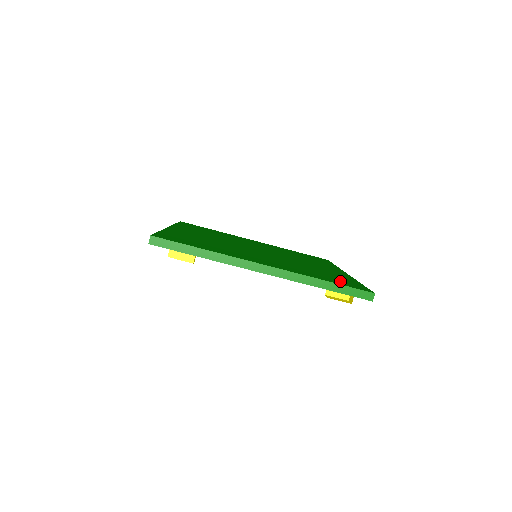
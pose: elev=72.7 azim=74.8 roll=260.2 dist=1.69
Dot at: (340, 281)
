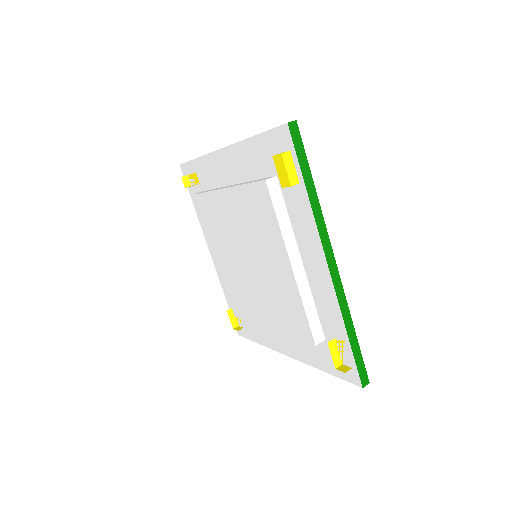
Dot at: occluded
